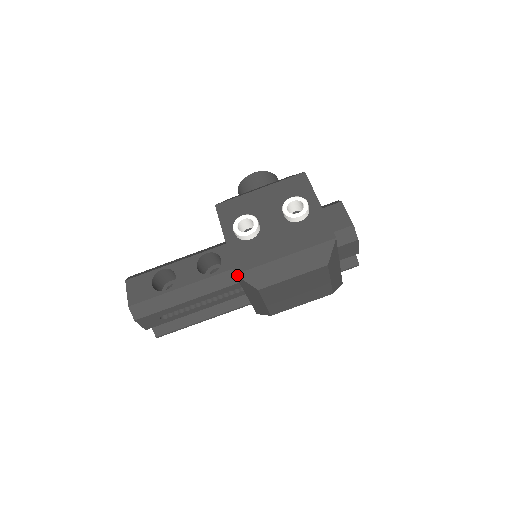
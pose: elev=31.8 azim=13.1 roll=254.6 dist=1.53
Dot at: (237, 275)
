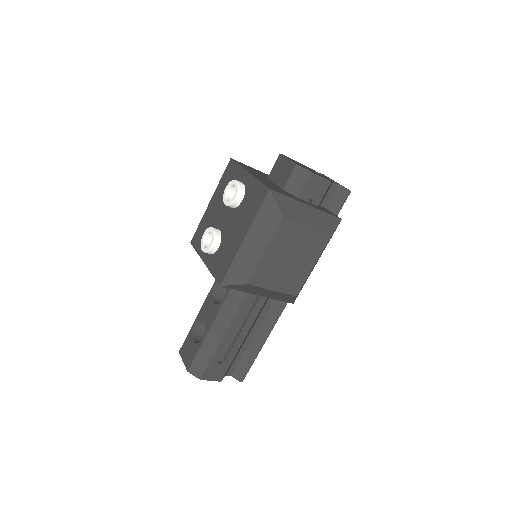
Dot at: (222, 285)
